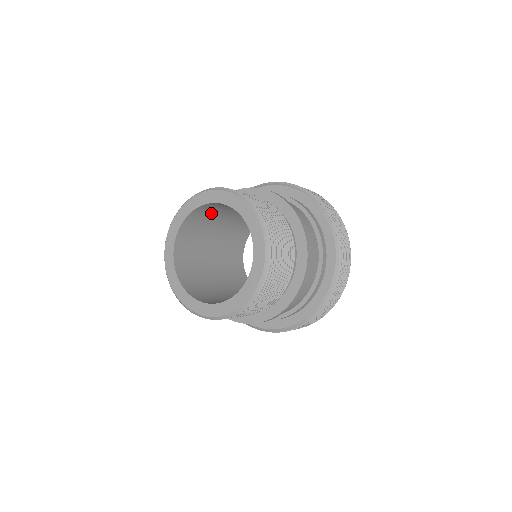
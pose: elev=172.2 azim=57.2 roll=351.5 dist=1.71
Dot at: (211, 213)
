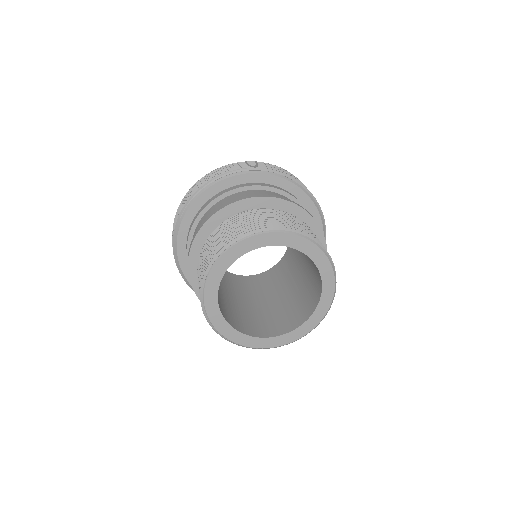
Dot at: occluded
